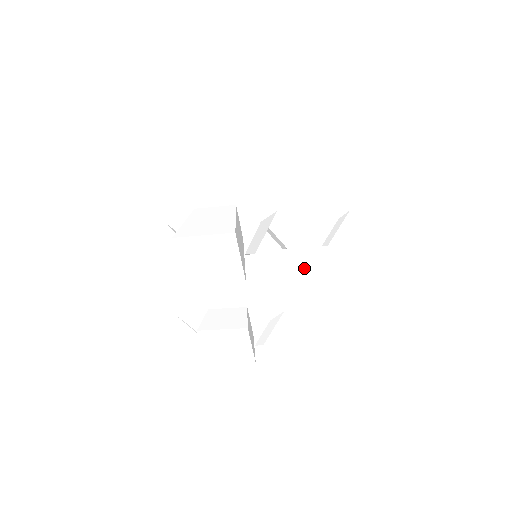
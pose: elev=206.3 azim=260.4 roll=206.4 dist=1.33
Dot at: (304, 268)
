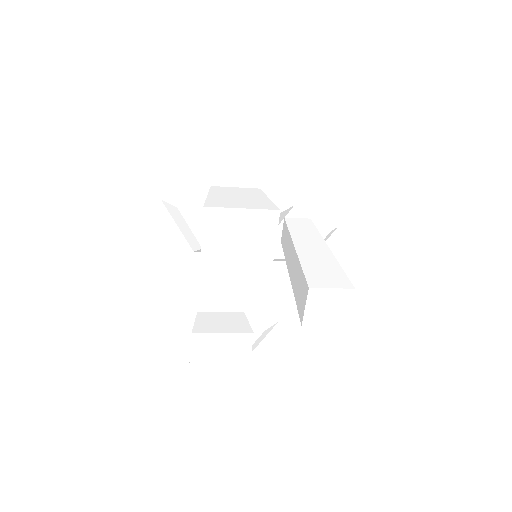
Dot at: (323, 269)
